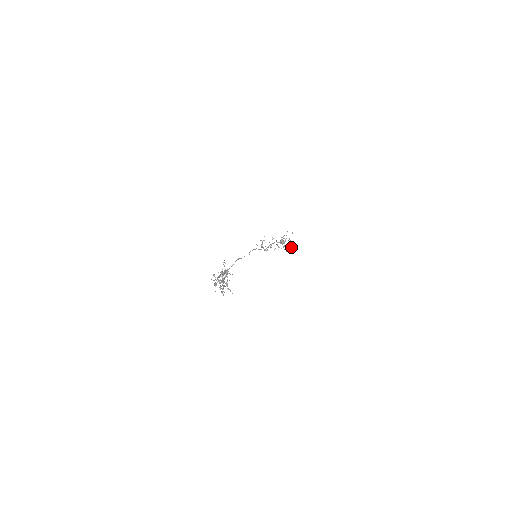
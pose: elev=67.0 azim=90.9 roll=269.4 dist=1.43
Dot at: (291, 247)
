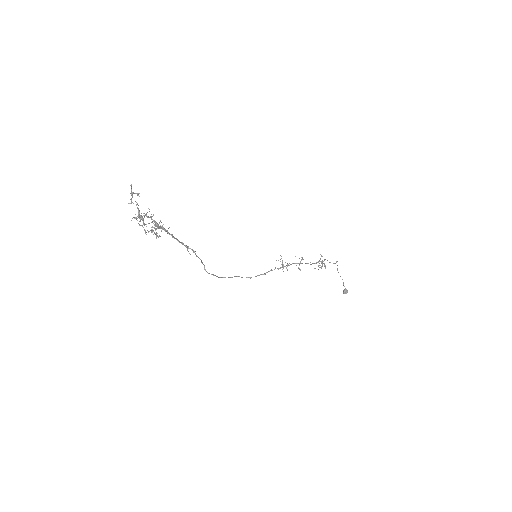
Dot at: (324, 259)
